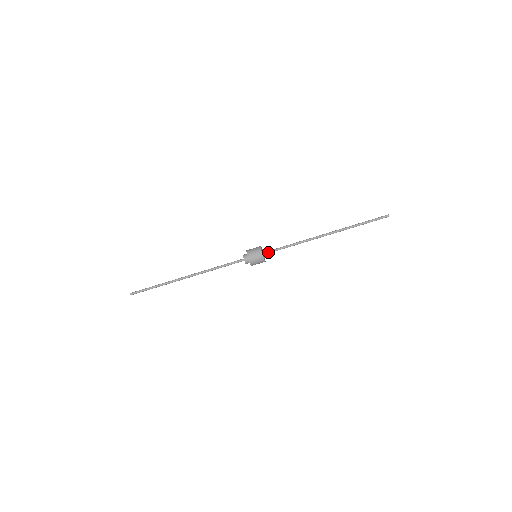
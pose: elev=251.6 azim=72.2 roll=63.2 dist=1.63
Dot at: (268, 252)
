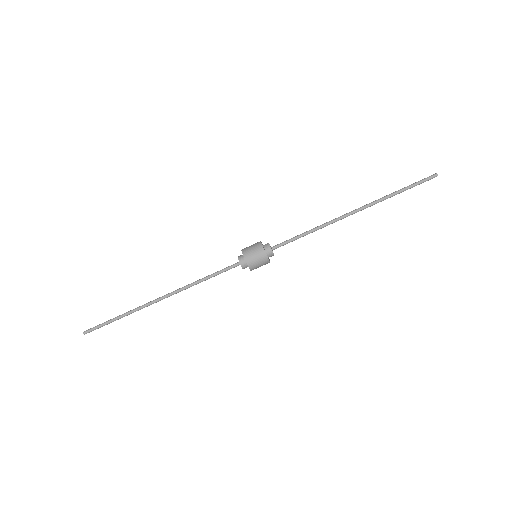
Dot at: (272, 247)
